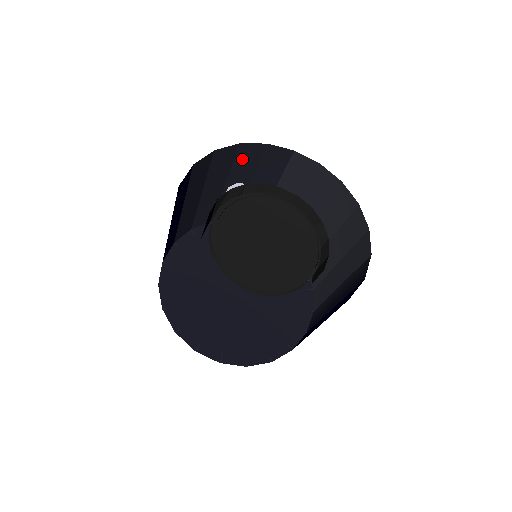
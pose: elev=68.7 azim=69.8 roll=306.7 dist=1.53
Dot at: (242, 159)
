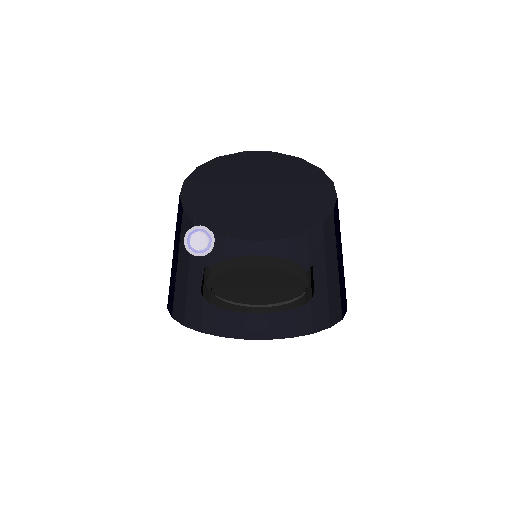
Dot at: occluded
